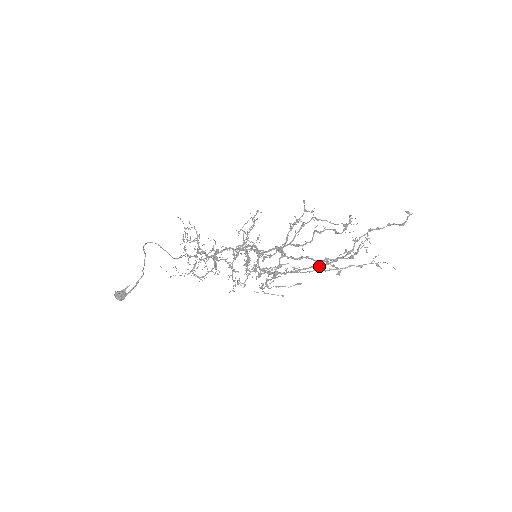
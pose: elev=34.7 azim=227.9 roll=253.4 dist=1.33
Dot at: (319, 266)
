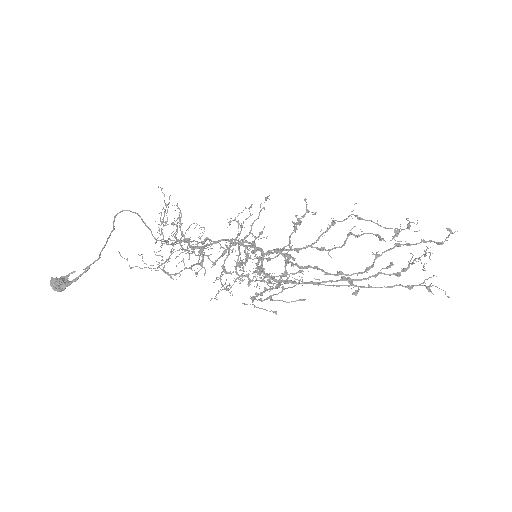
Dot at: (352, 280)
